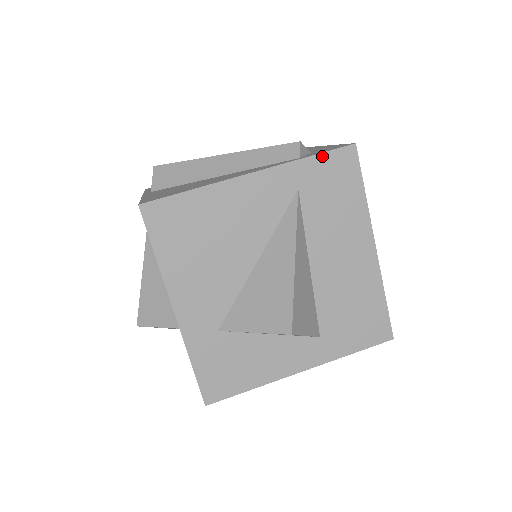
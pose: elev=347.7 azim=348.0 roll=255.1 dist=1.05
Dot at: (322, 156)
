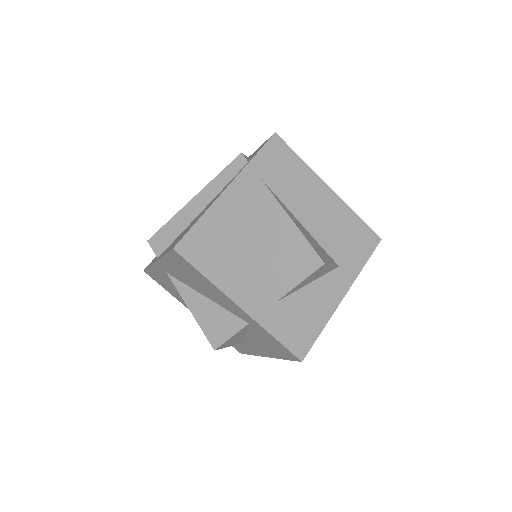
Dot at: (262, 151)
